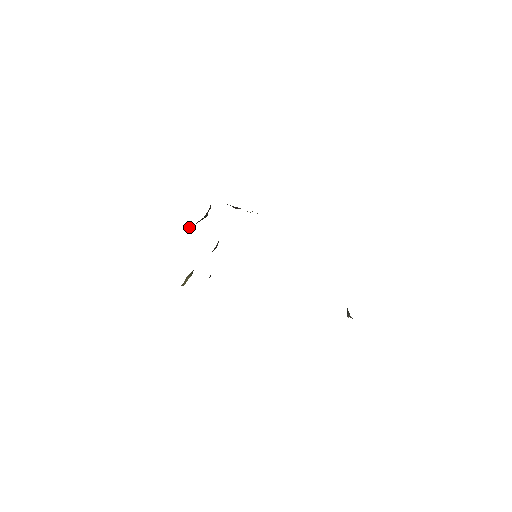
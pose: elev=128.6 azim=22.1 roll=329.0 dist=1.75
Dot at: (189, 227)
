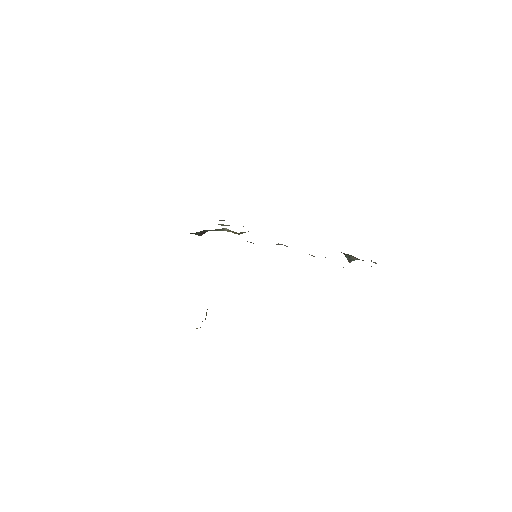
Dot at: occluded
